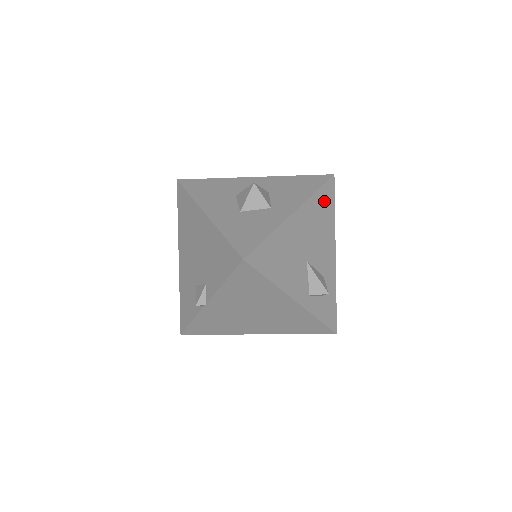
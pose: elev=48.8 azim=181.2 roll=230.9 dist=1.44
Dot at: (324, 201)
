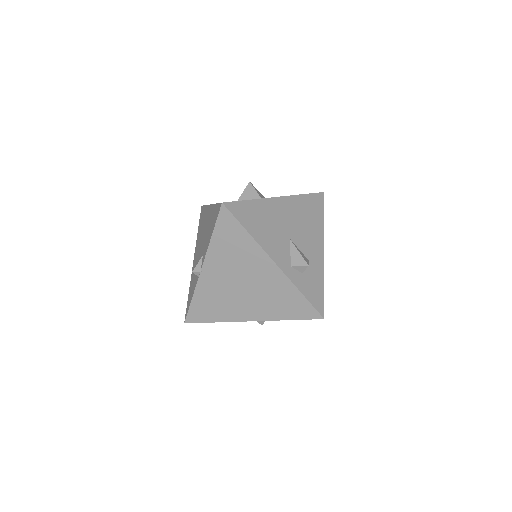
Dot at: (312, 205)
